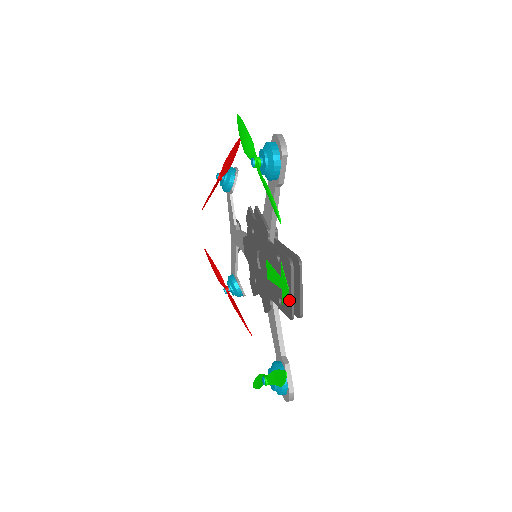
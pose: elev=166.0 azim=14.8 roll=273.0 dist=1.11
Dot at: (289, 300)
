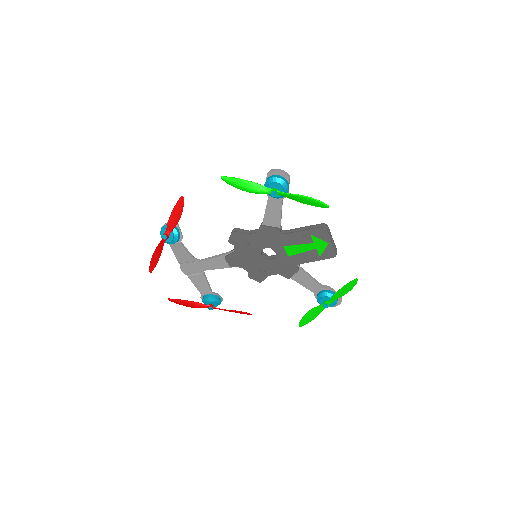
Dot at: (330, 248)
